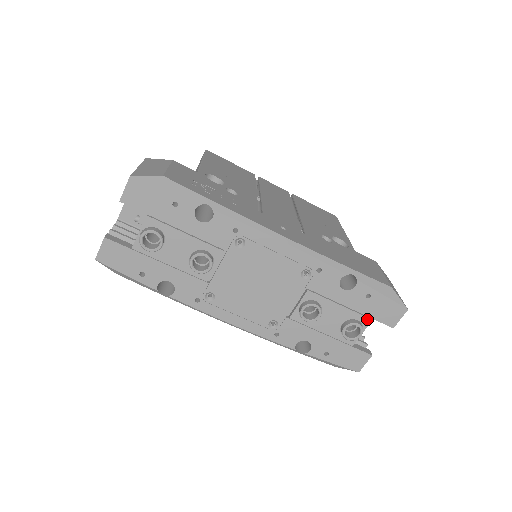
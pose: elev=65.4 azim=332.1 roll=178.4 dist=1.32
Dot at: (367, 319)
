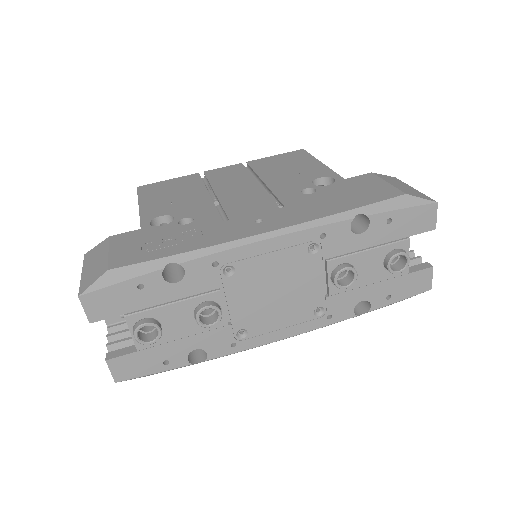
Dot at: (404, 241)
